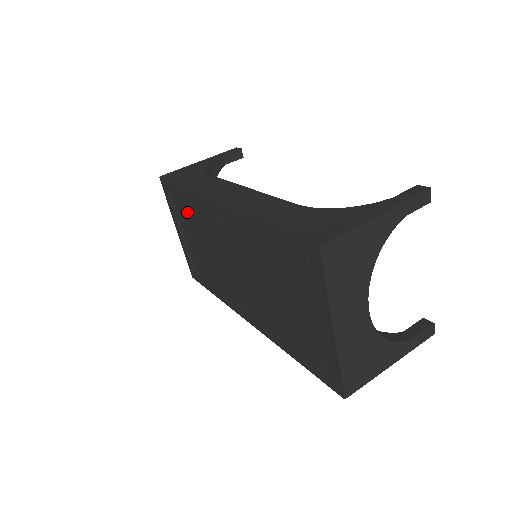
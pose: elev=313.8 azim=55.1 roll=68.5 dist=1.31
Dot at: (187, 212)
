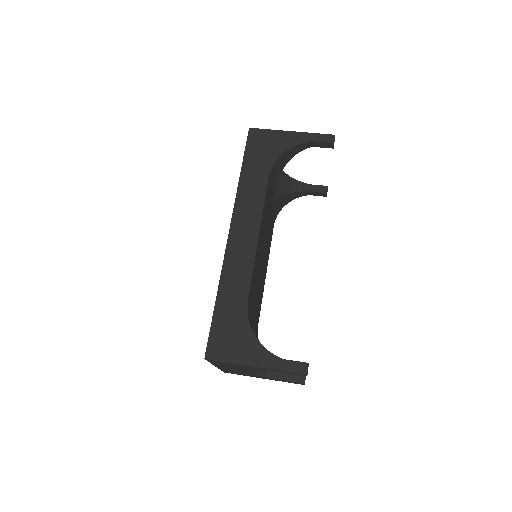
Dot at: occluded
